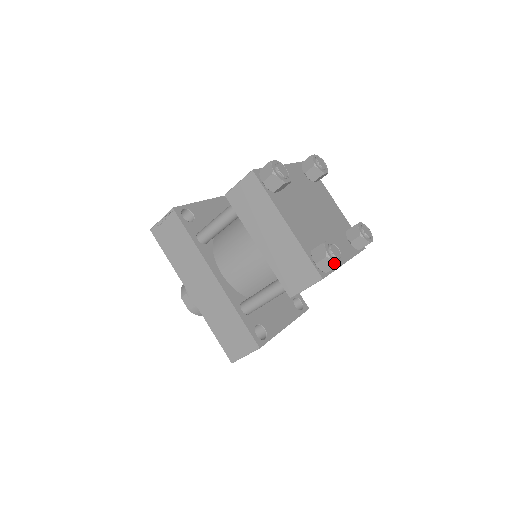
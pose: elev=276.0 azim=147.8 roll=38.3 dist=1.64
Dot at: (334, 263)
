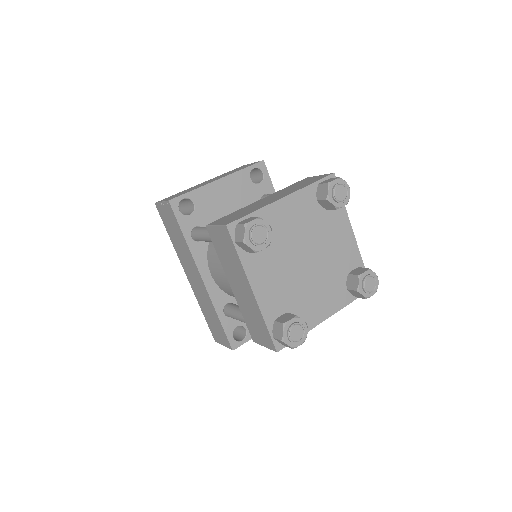
Dot at: (289, 346)
